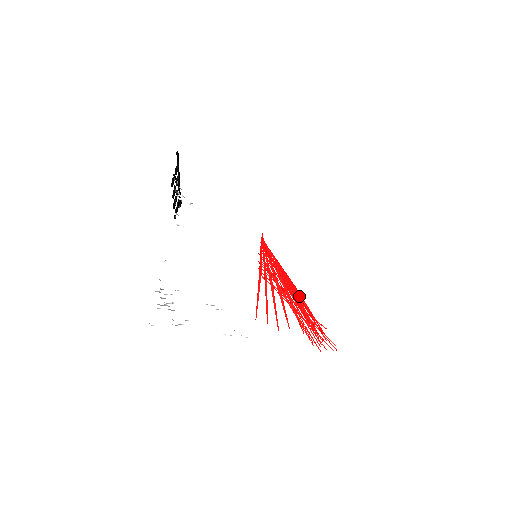
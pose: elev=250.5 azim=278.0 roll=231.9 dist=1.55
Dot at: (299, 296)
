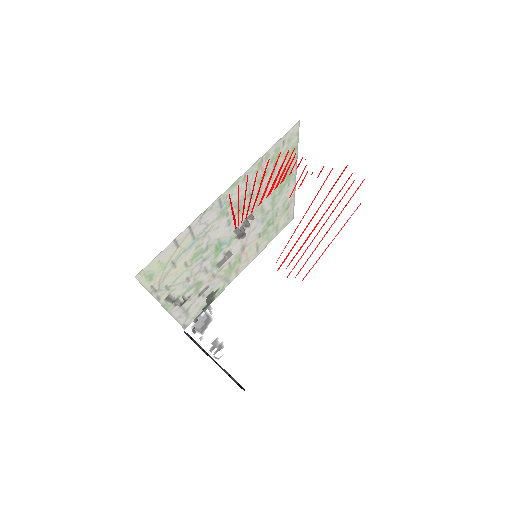
Dot at: (270, 190)
